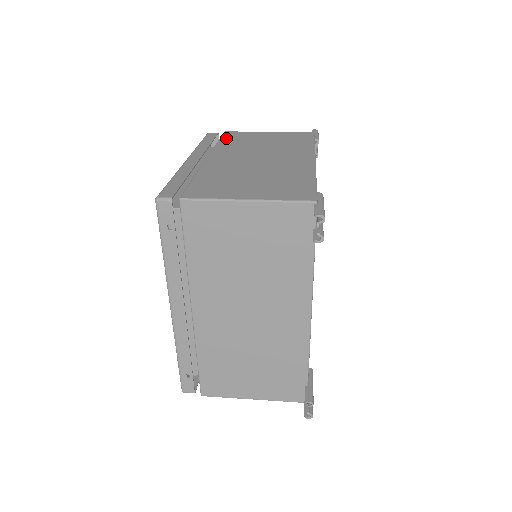
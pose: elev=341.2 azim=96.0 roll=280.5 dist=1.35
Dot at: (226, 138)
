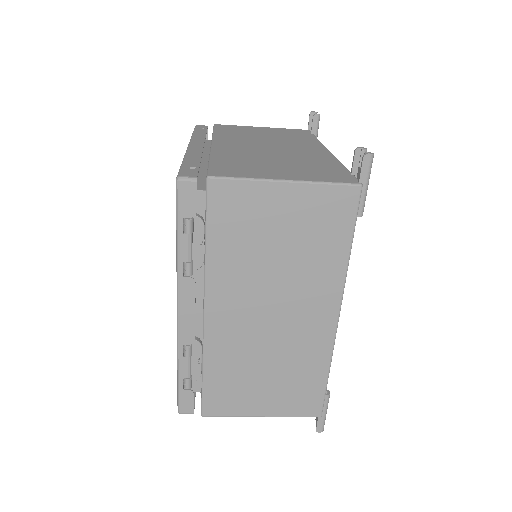
Dot at: occluded
